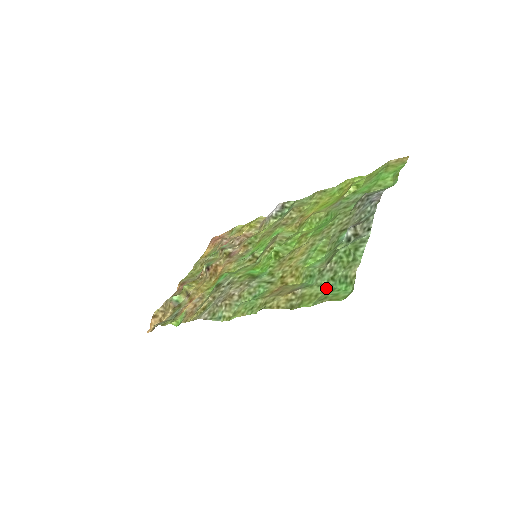
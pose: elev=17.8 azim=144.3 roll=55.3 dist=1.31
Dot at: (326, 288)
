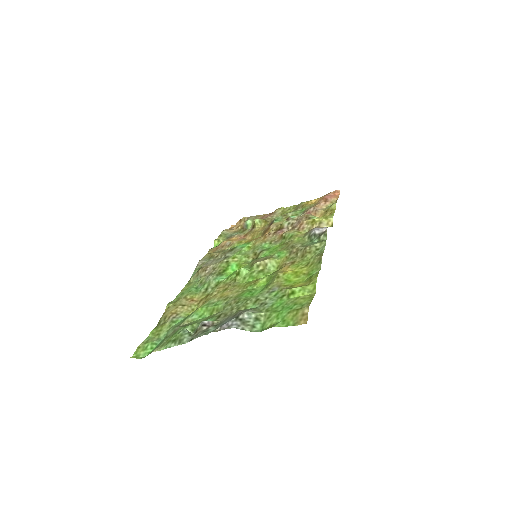
Dot at: (162, 337)
